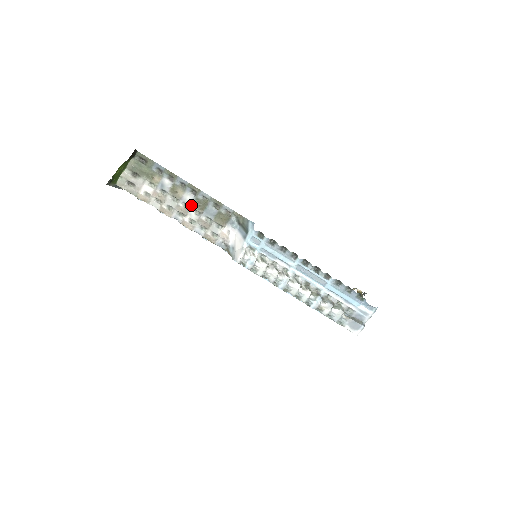
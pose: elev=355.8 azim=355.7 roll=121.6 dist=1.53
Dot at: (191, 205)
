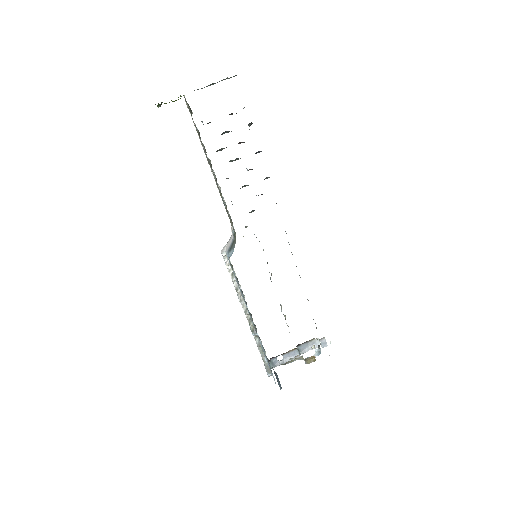
Dot at: occluded
